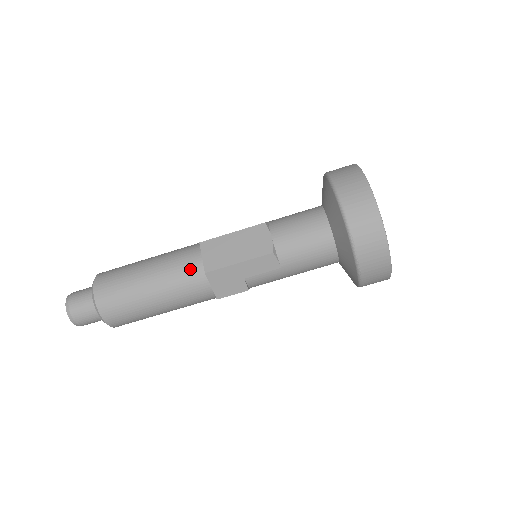
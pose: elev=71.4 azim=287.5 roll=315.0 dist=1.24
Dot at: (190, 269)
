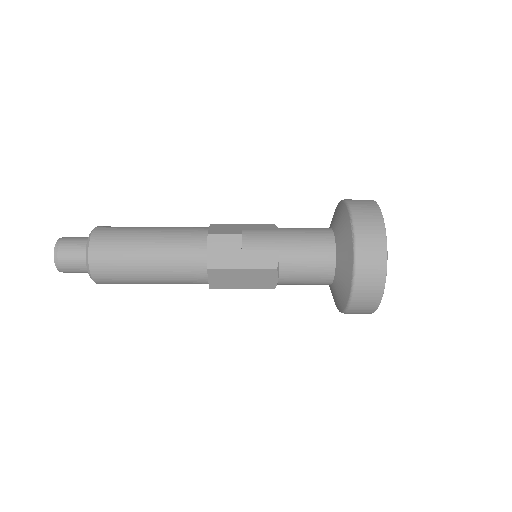
Dot at: (195, 283)
